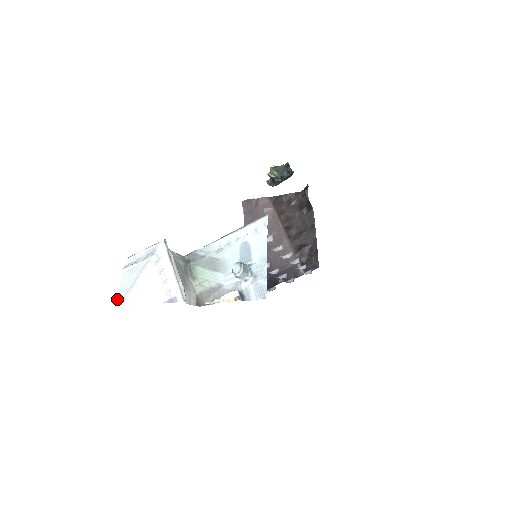
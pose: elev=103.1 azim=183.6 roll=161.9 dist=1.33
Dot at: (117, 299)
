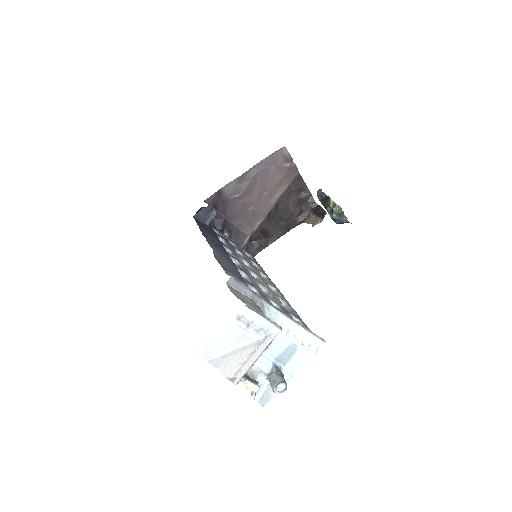
Dot at: (208, 347)
